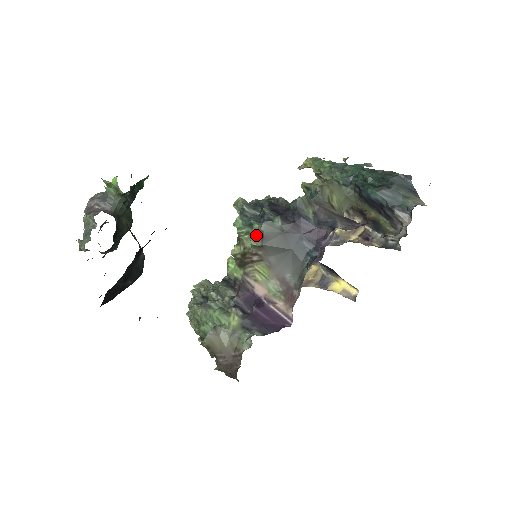
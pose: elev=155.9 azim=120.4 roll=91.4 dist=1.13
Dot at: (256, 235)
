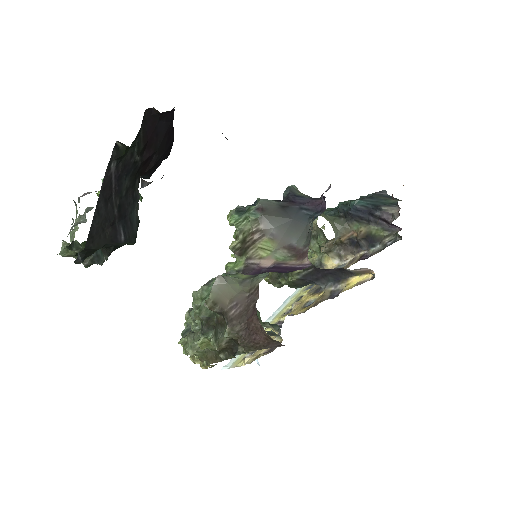
Dot at: (254, 210)
